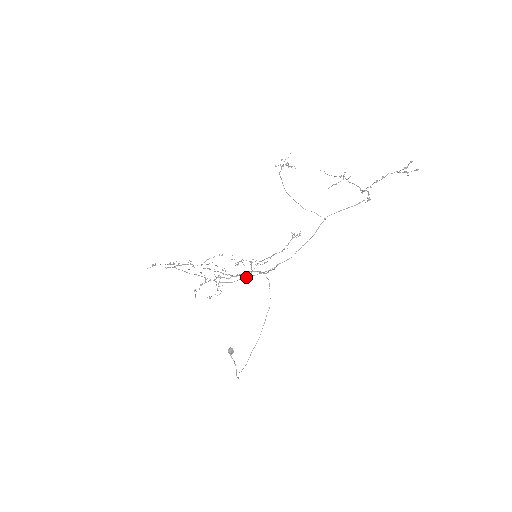
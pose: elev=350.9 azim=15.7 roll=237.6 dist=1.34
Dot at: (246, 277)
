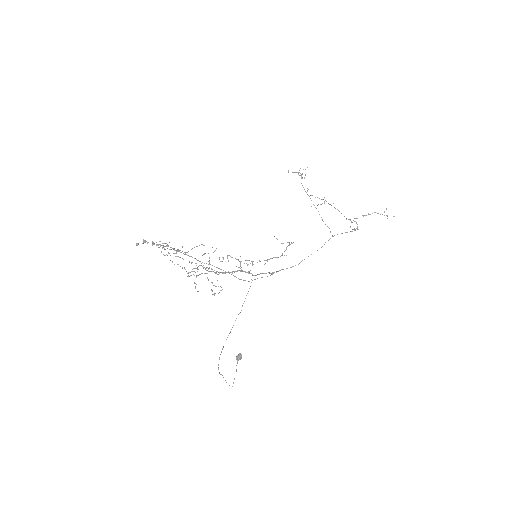
Dot at: occluded
